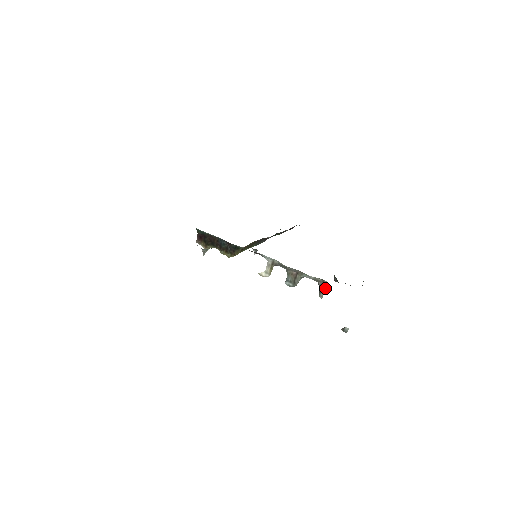
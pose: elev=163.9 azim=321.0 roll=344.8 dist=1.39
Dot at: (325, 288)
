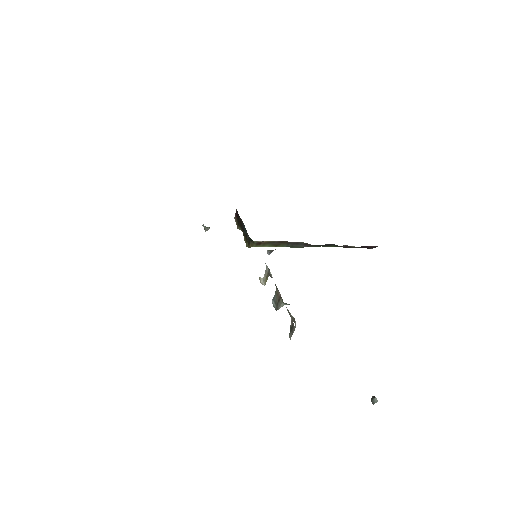
Dot at: (294, 329)
